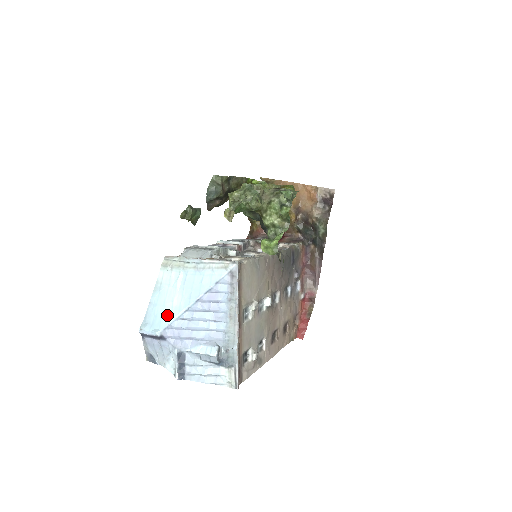
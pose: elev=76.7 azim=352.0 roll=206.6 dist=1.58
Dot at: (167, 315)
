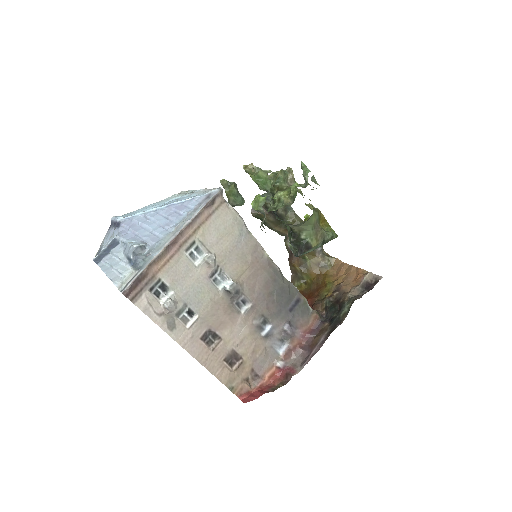
Dot at: (139, 212)
